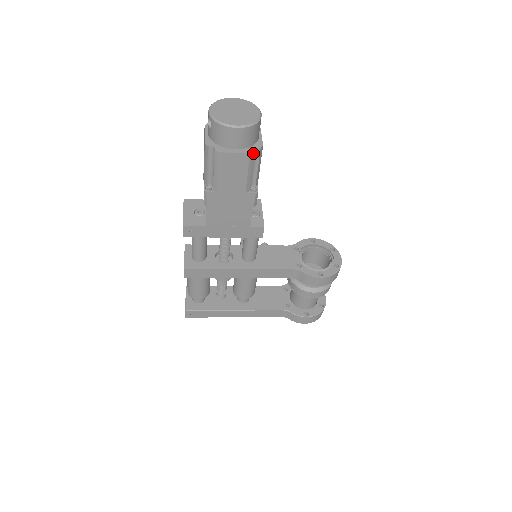
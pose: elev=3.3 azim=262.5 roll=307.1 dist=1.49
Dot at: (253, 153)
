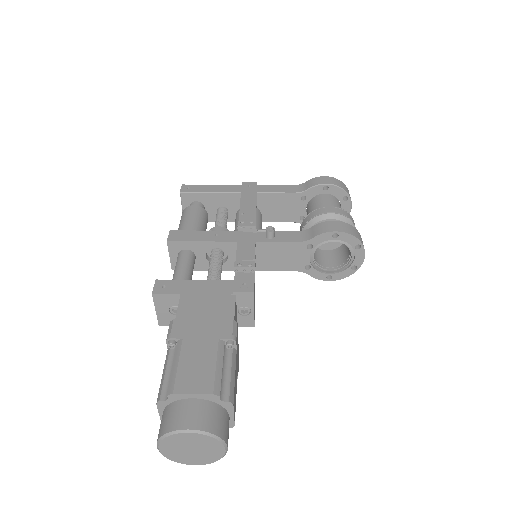
Dot at: occluded
